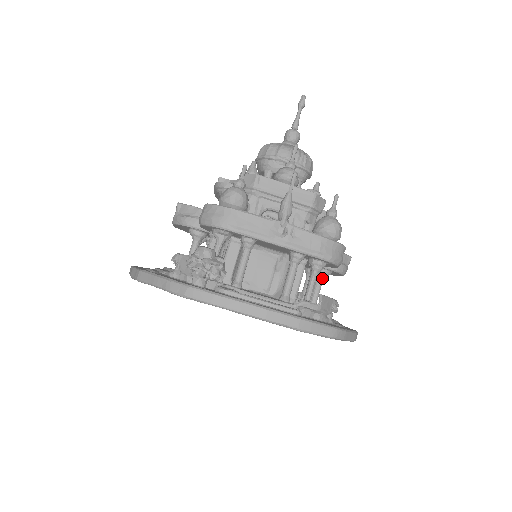
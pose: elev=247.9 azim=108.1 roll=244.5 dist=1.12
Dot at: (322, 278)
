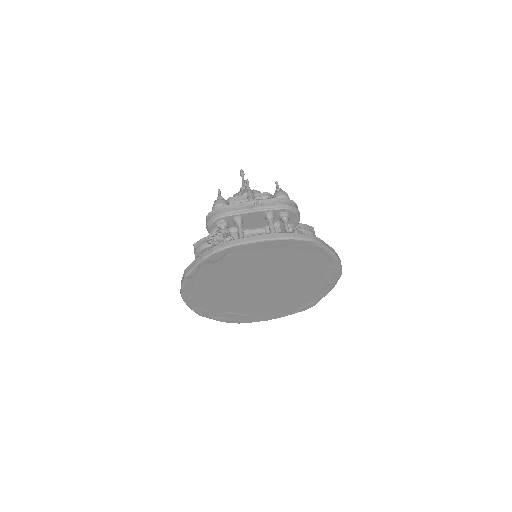
Dot at: occluded
